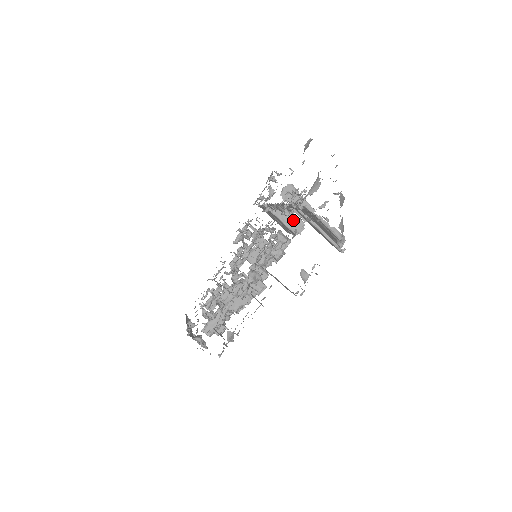
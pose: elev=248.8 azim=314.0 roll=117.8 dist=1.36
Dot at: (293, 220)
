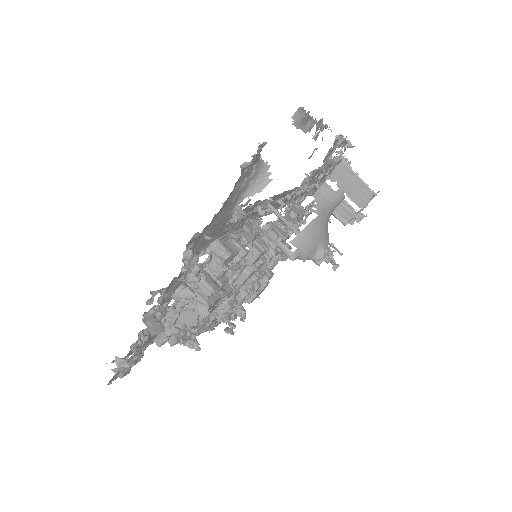
Dot at: (340, 206)
